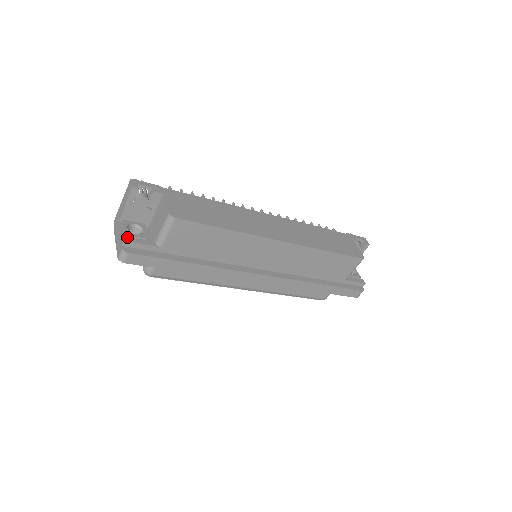
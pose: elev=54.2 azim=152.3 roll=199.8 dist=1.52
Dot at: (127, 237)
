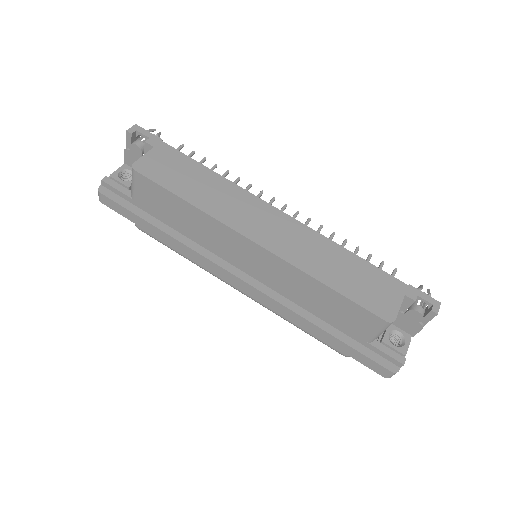
Dot at: (109, 178)
